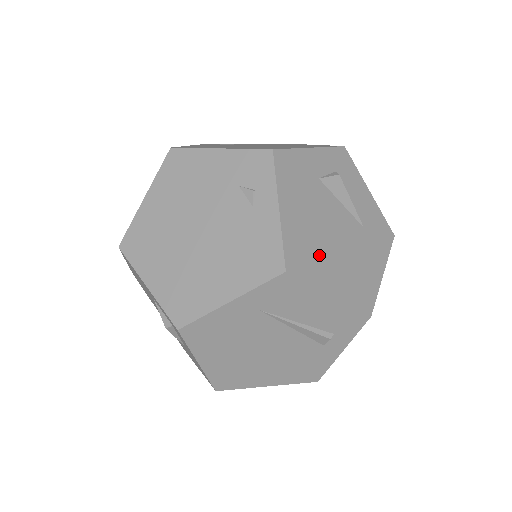
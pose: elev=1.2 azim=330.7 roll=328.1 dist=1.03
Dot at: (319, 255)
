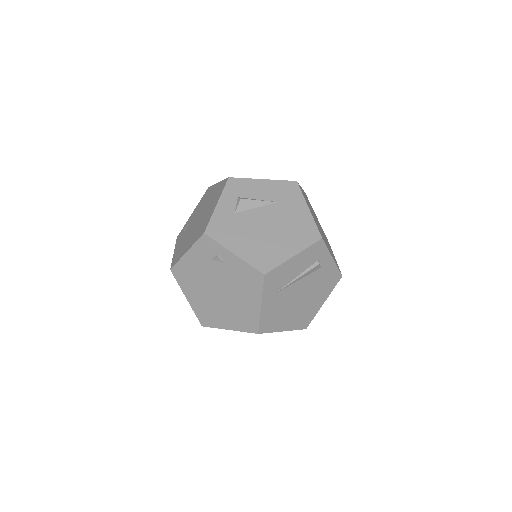
Dot at: (271, 247)
